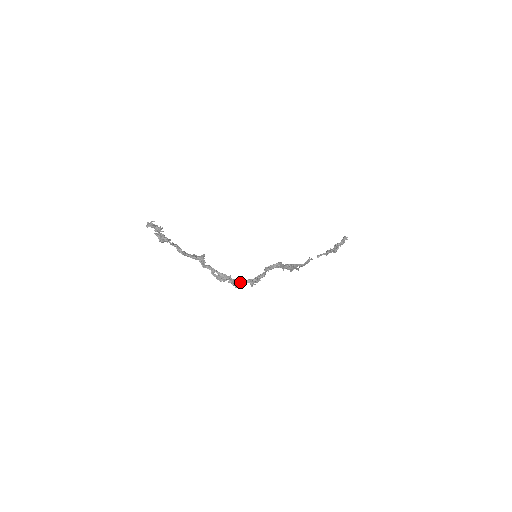
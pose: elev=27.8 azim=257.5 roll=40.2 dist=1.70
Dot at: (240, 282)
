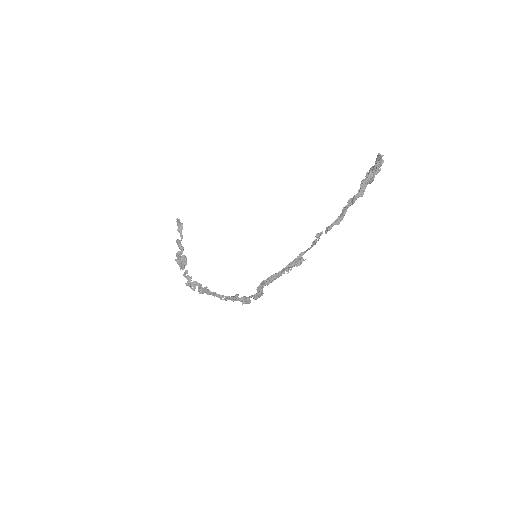
Dot at: (247, 300)
